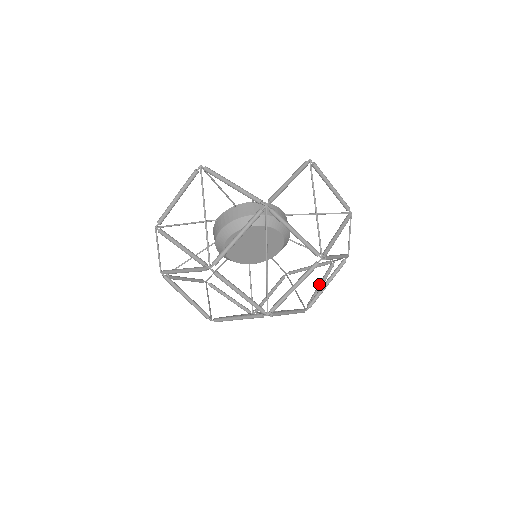
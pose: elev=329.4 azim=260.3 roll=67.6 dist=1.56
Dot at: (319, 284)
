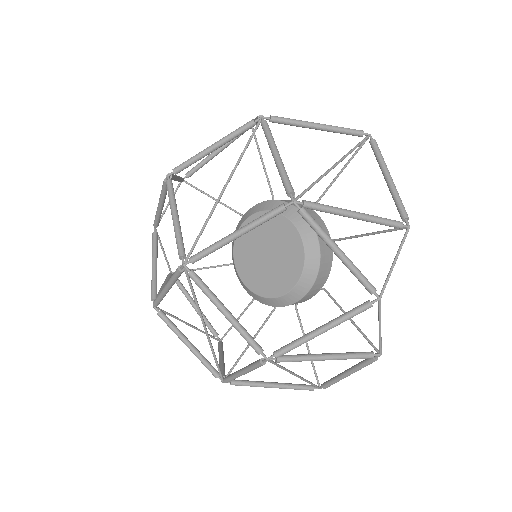
Dot at: (323, 353)
